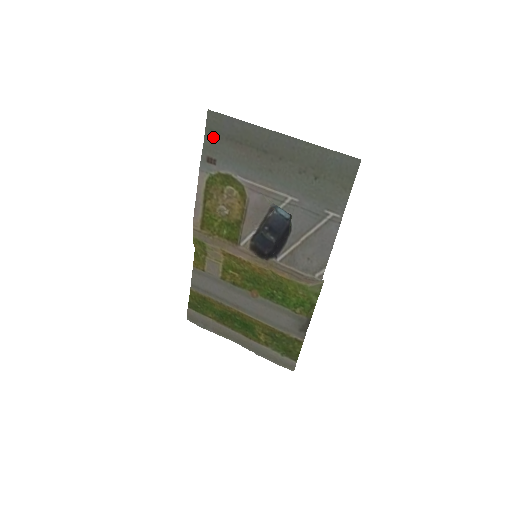
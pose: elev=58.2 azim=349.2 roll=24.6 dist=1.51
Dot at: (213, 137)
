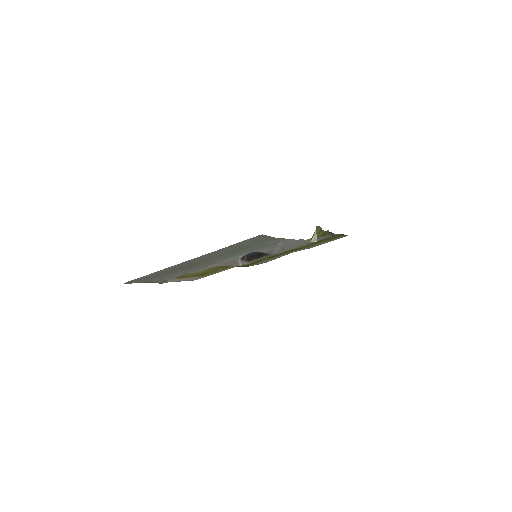
Dot at: (146, 281)
